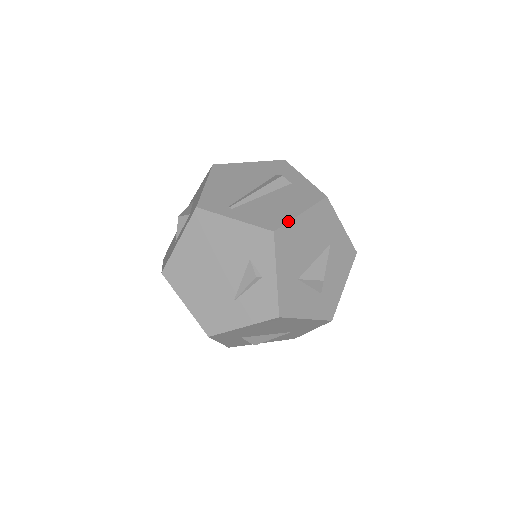
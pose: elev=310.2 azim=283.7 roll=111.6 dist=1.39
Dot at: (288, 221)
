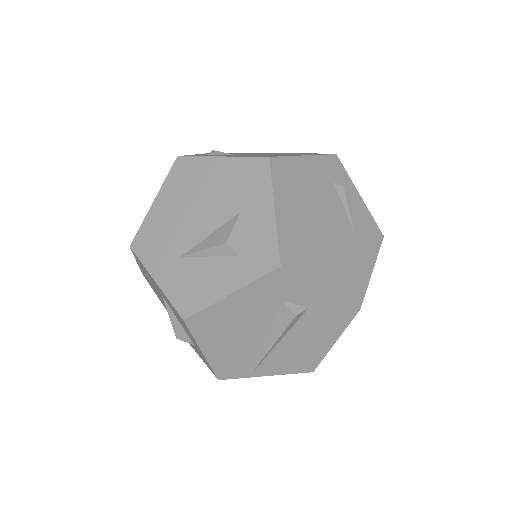
Dot at: occluded
